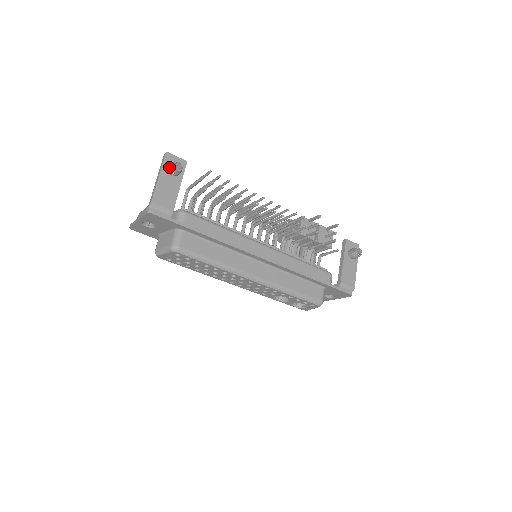
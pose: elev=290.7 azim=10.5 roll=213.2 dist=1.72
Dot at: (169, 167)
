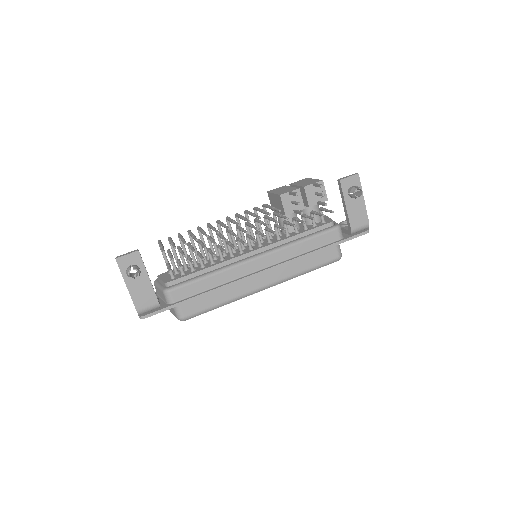
Dot at: occluded
